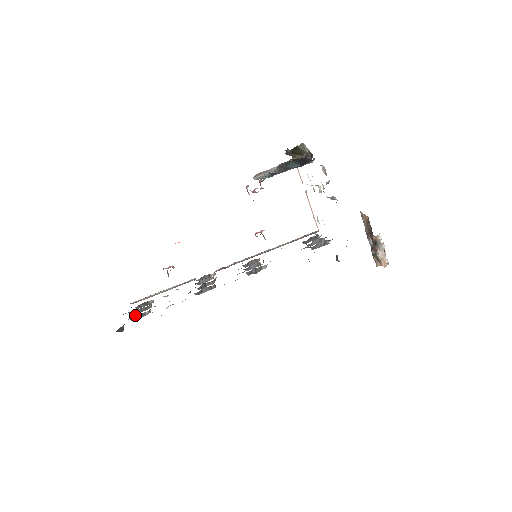
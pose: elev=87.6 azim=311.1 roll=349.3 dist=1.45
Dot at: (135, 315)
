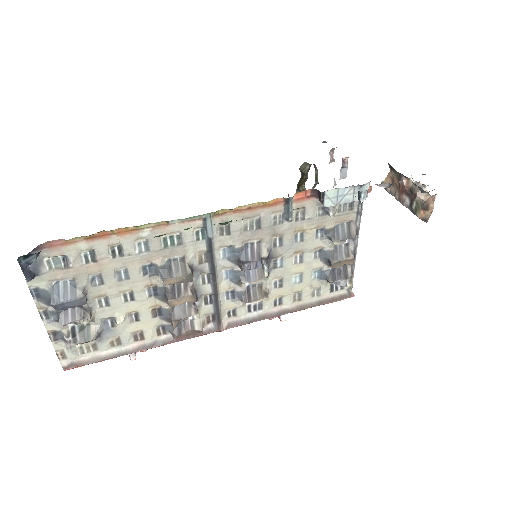
Dot at: (60, 287)
